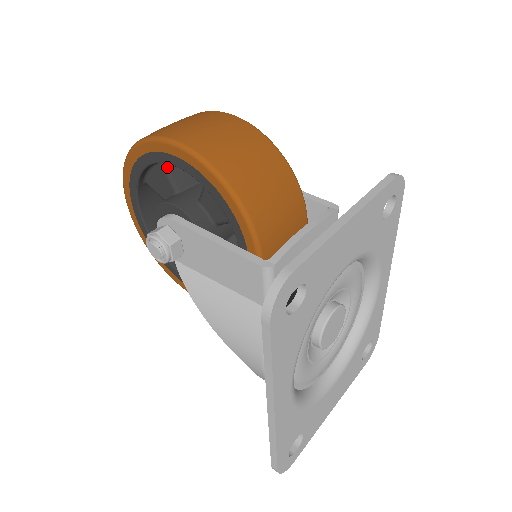
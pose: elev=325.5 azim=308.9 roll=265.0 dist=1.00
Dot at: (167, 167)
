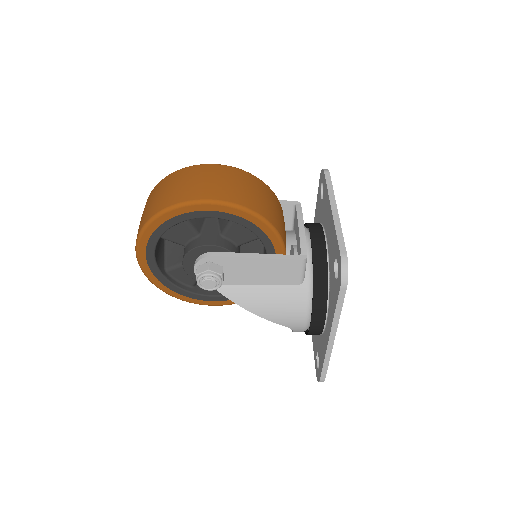
Dot at: (188, 220)
